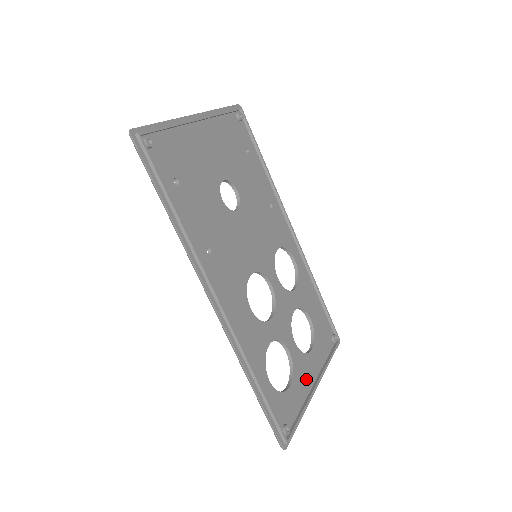
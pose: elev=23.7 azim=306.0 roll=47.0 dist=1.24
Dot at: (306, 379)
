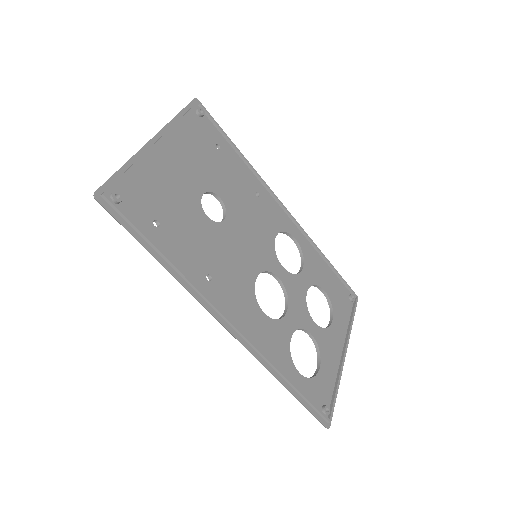
Dot at: (334, 352)
